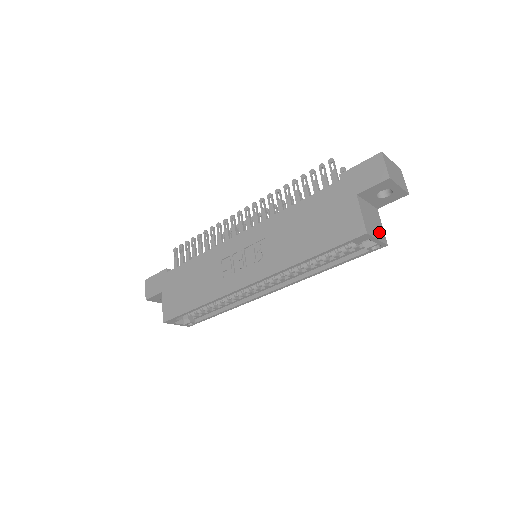
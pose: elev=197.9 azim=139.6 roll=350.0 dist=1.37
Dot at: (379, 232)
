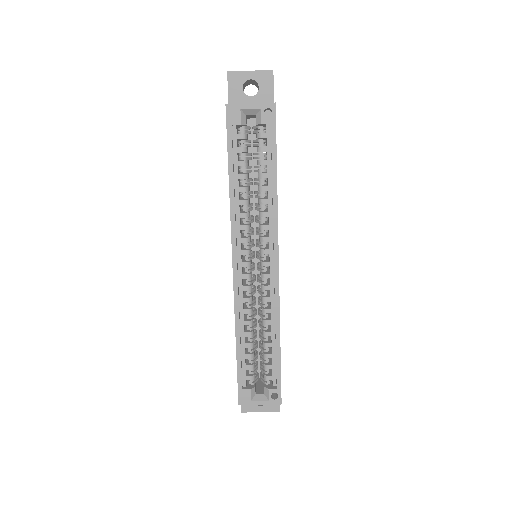
Dot at: occluded
